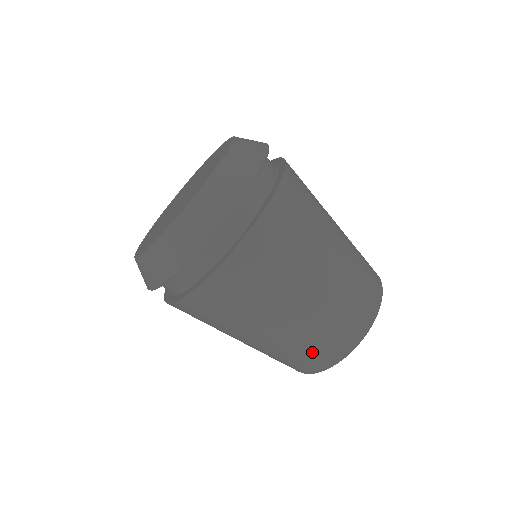
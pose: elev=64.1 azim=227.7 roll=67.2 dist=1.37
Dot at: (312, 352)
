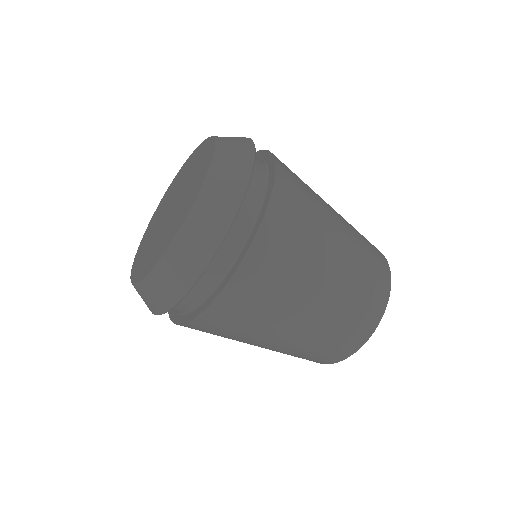
Dot at: (348, 328)
